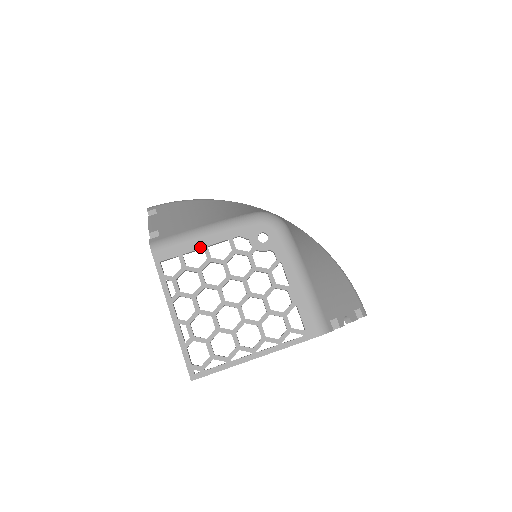
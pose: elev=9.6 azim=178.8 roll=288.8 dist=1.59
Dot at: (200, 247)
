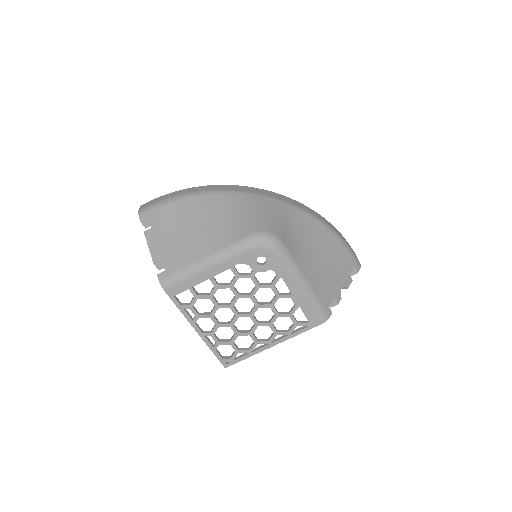
Dot at: (206, 279)
